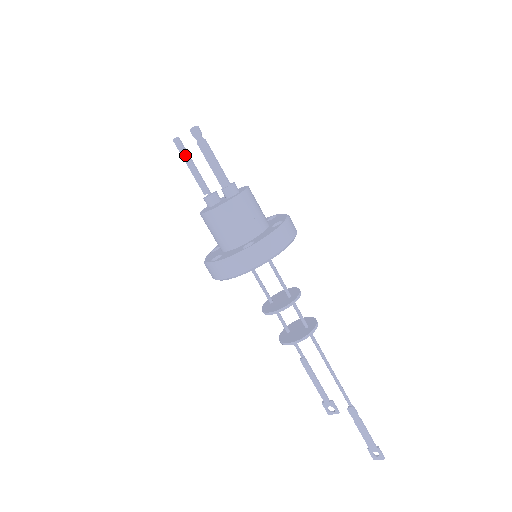
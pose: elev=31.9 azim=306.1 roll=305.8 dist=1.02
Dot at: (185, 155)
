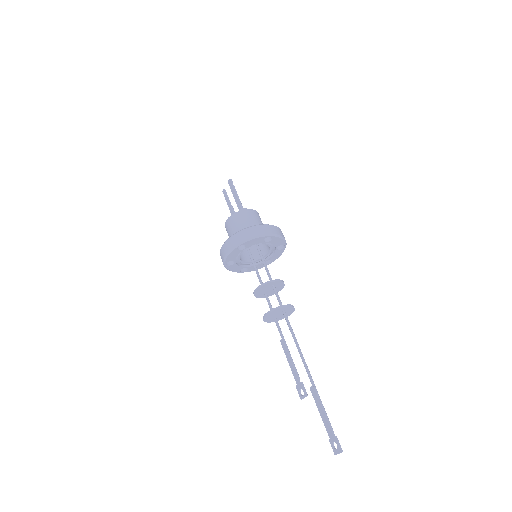
Dot at: (226, 198)
